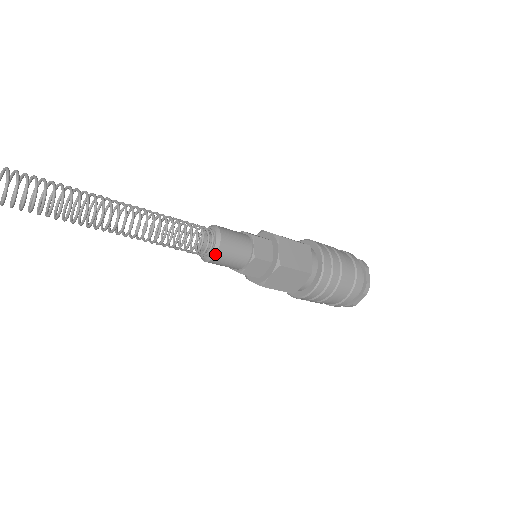
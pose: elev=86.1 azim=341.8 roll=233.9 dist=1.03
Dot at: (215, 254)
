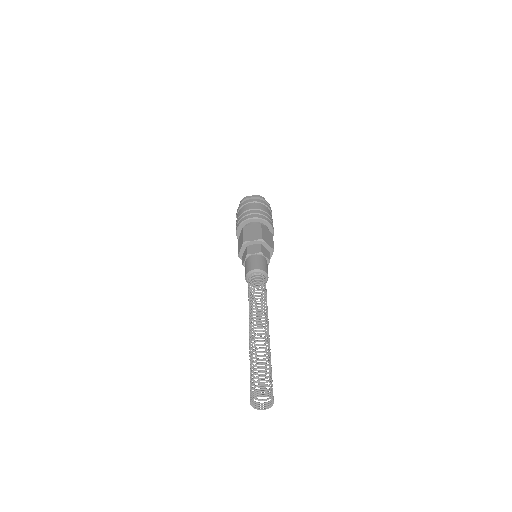
Dot at: occluded
